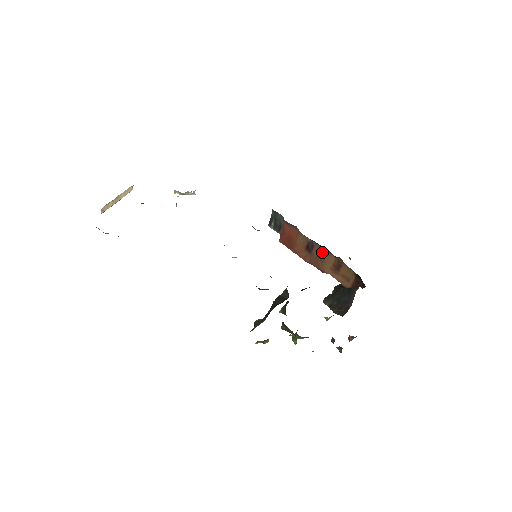
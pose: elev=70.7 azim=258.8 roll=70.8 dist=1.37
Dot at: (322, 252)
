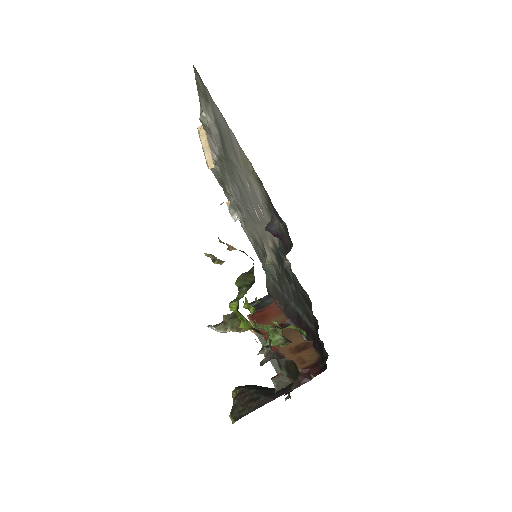
Dot at: (294, 332)
